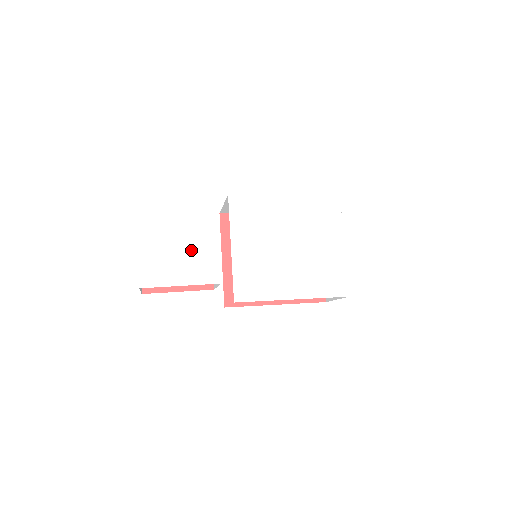
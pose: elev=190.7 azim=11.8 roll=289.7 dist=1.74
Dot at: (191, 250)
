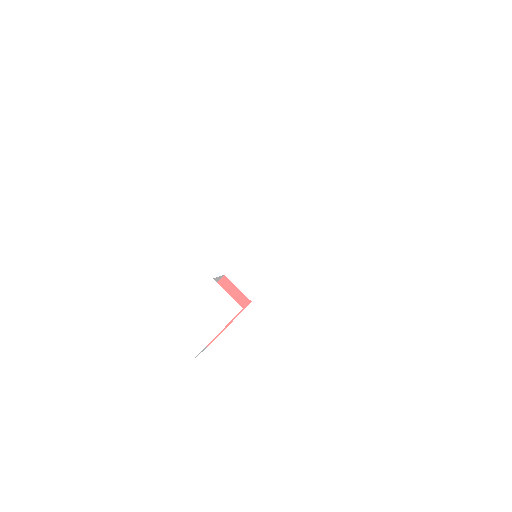
Dot at: (203, 303)
